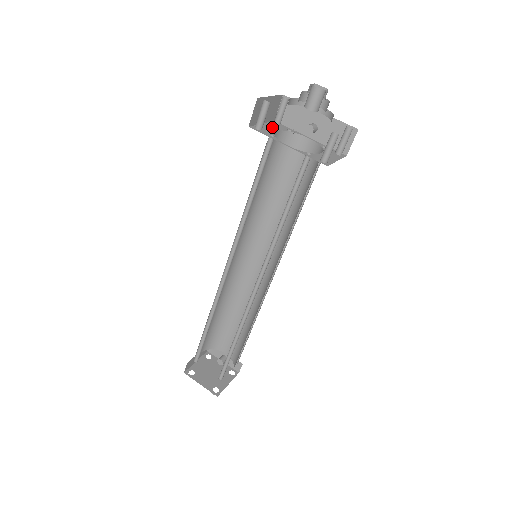
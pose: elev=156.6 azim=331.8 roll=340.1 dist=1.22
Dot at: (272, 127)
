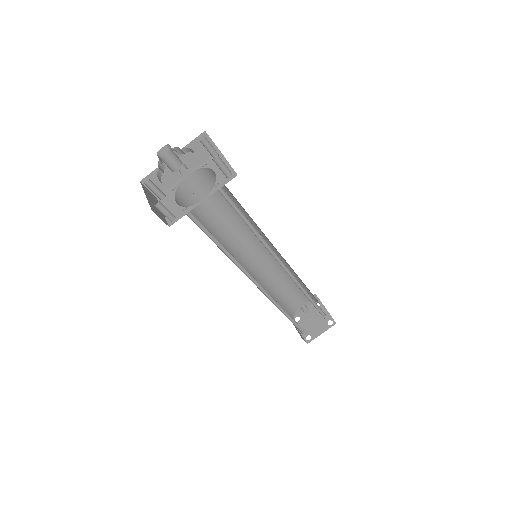
Dot at: (169, 204)
